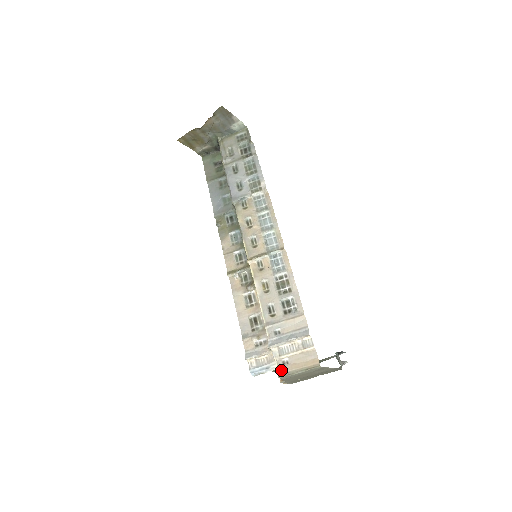
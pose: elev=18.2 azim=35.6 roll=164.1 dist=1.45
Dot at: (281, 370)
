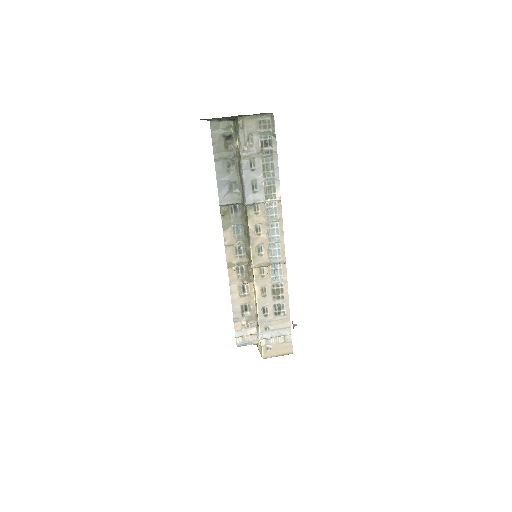
Dot at: (265, 354)
